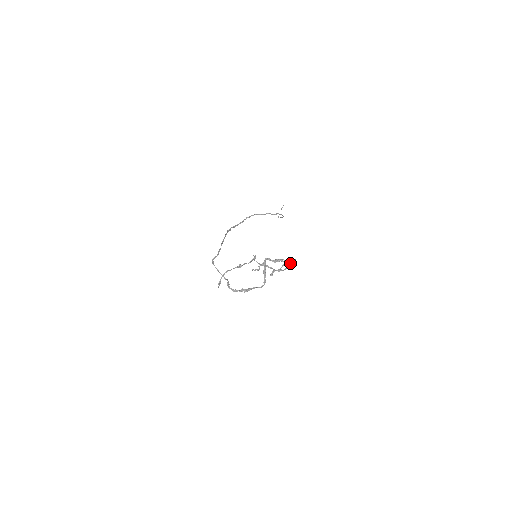
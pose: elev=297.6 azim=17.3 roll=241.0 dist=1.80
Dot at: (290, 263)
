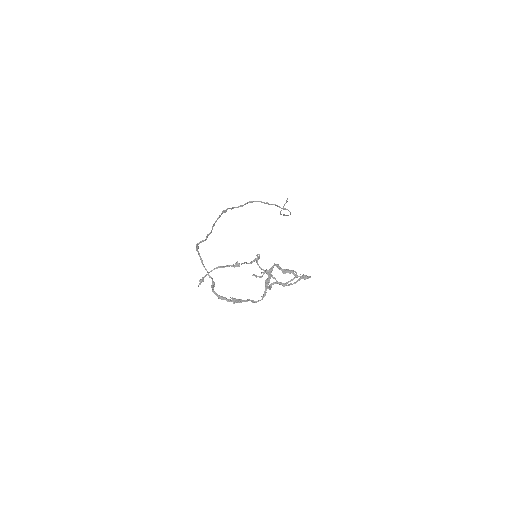
Dot at: (299, 278)
